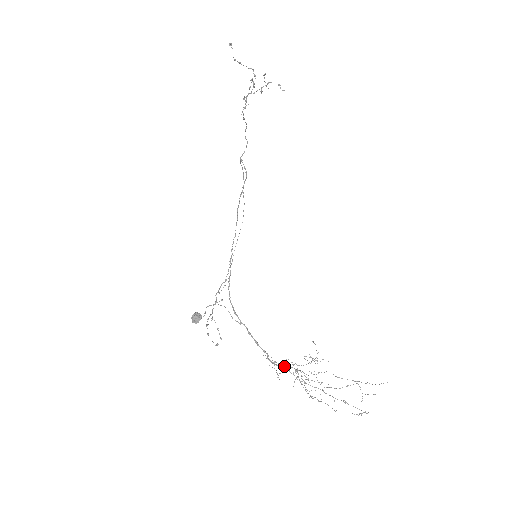
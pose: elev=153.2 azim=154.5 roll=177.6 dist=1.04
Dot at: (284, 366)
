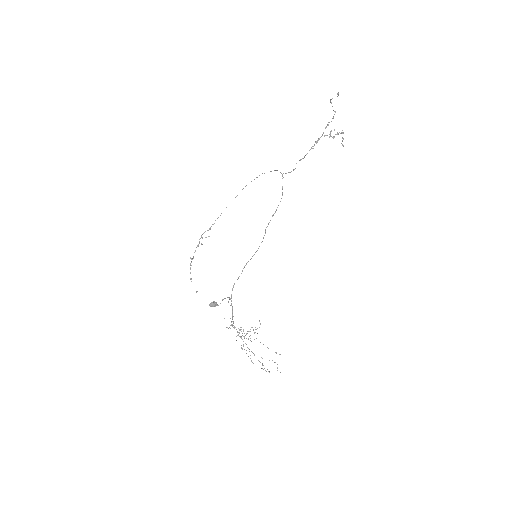
Dot at: occluded
